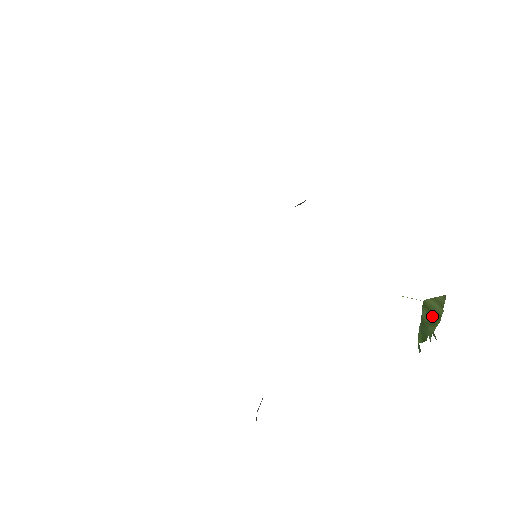
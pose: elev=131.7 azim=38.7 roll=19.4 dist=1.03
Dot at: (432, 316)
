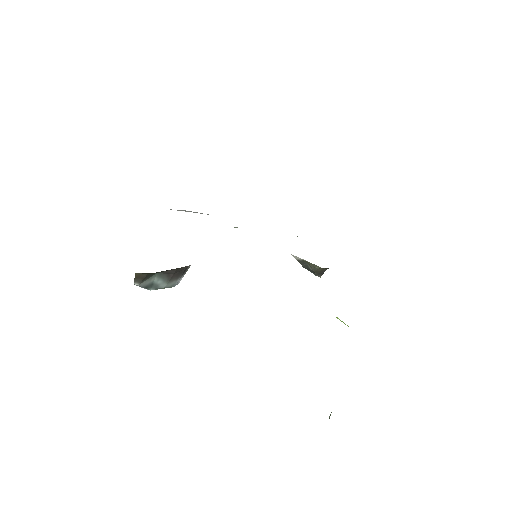
Dot at: occluded
